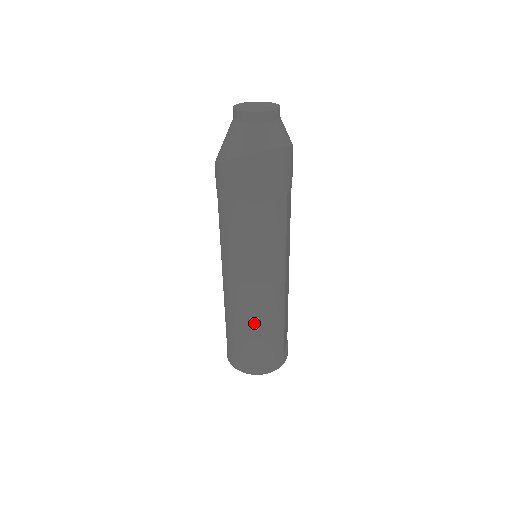
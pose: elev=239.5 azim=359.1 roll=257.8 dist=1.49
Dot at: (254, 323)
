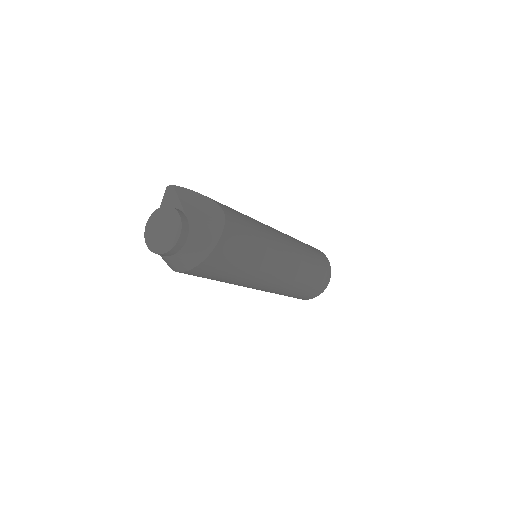
Dot at: occluded
